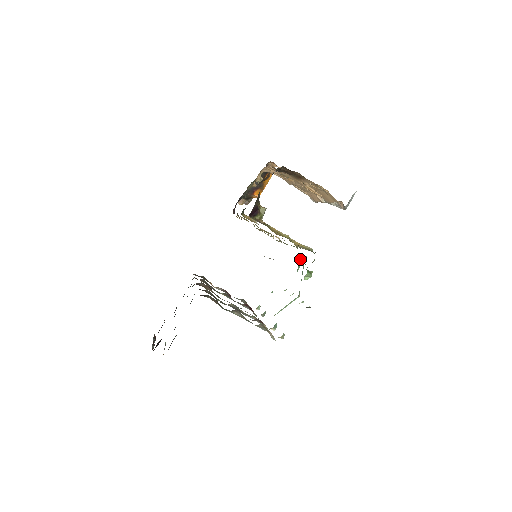
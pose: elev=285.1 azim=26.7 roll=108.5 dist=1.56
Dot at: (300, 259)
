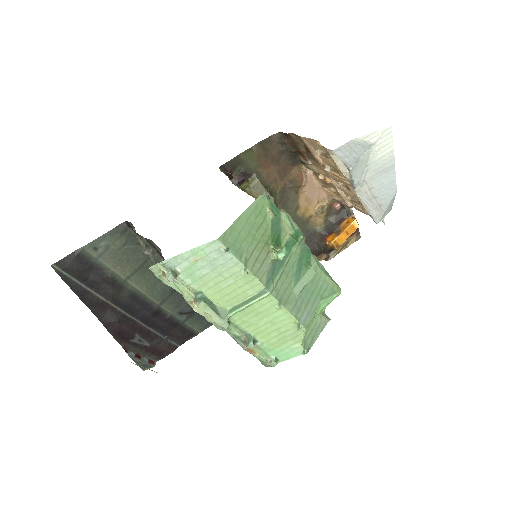
Dot at: (309, 265)
